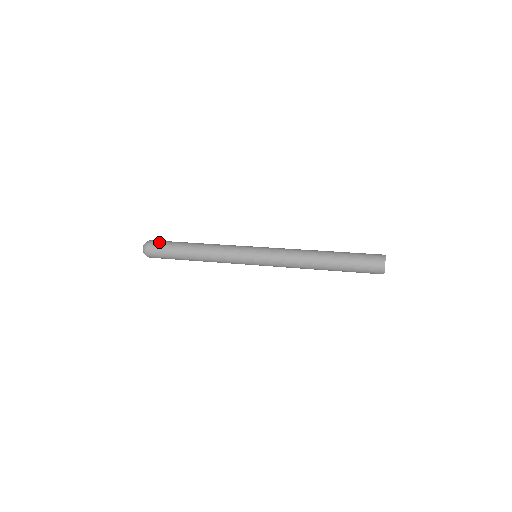
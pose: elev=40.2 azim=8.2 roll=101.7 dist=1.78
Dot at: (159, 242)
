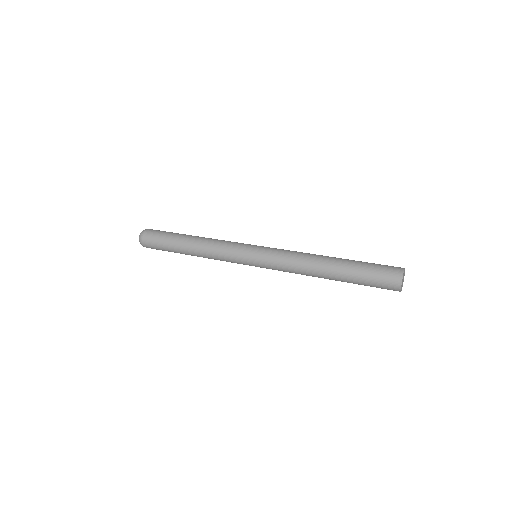
Dot at: (153, 235)
